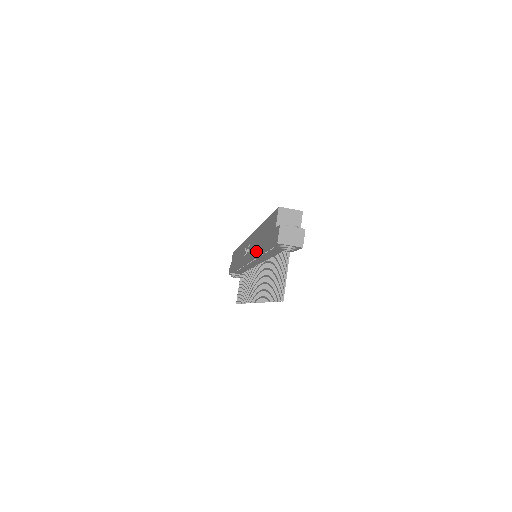
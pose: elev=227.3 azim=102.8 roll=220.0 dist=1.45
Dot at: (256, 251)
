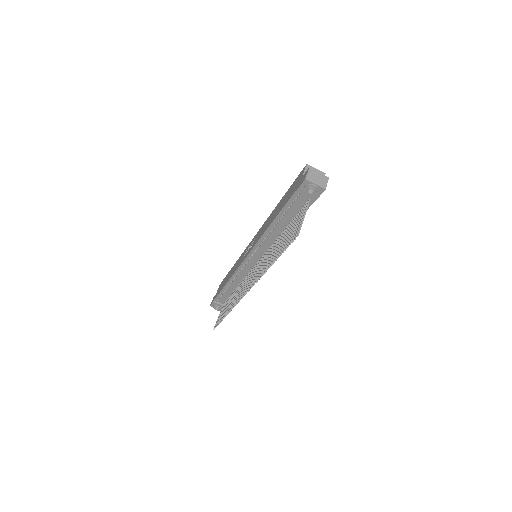
Dot at: (267, 226)
